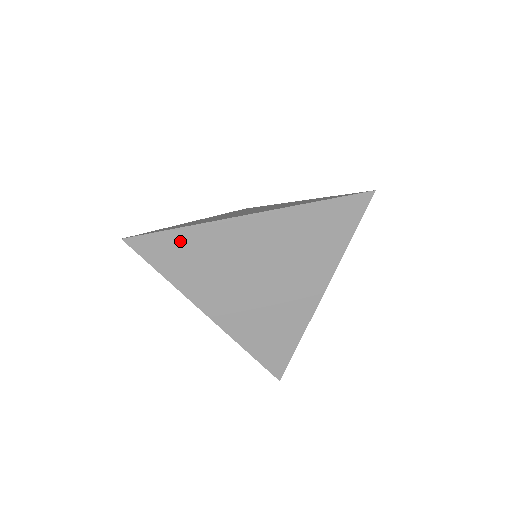
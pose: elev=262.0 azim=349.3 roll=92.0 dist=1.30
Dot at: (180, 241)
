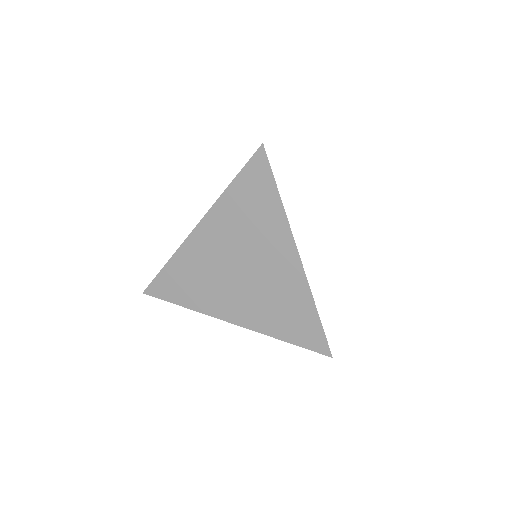
Dot at: (172, 274)
